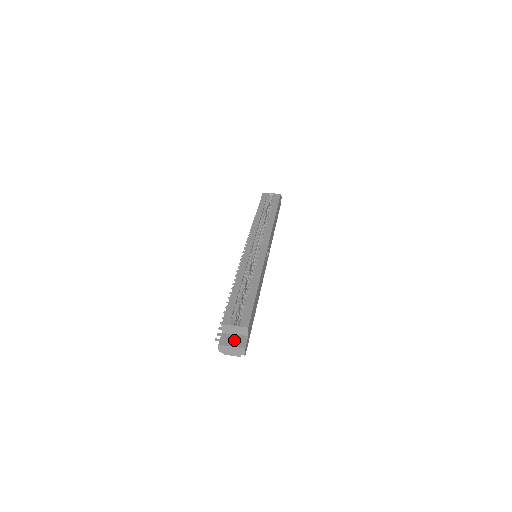
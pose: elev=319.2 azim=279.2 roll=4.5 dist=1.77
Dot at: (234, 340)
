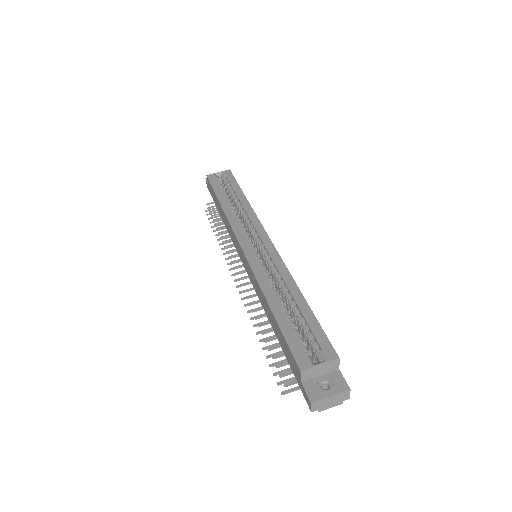
Dot at: (324, 384)
